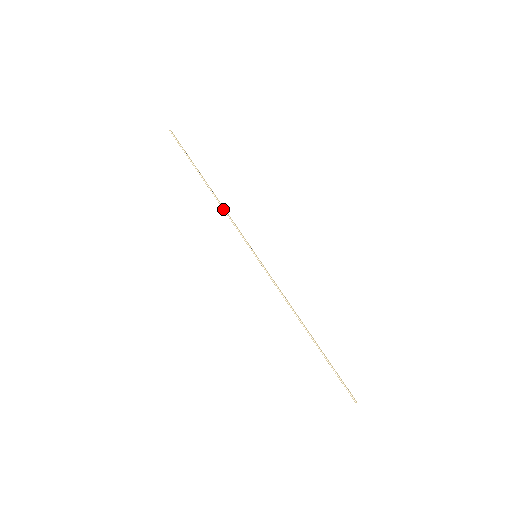
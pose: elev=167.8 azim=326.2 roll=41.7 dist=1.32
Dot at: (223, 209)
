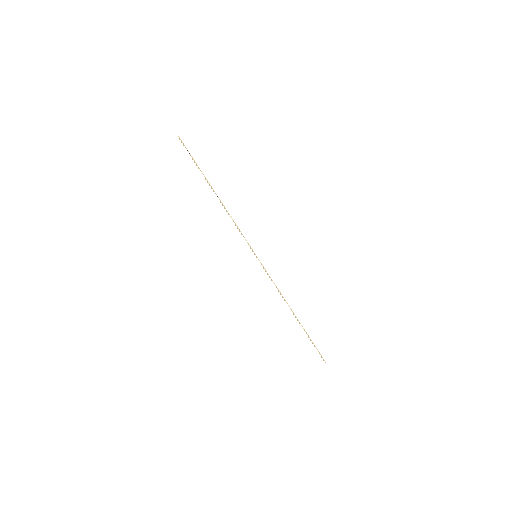
Dot at: (229, 215)
